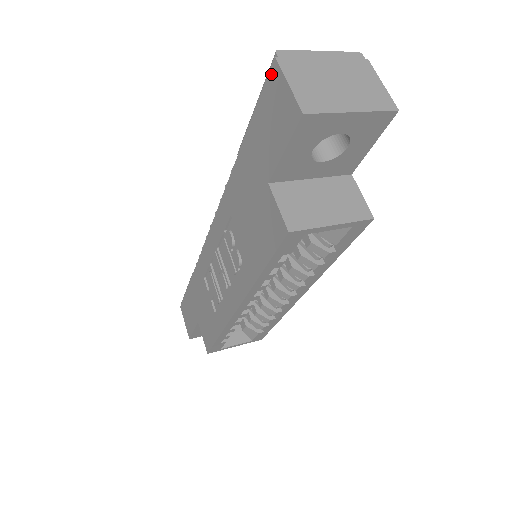
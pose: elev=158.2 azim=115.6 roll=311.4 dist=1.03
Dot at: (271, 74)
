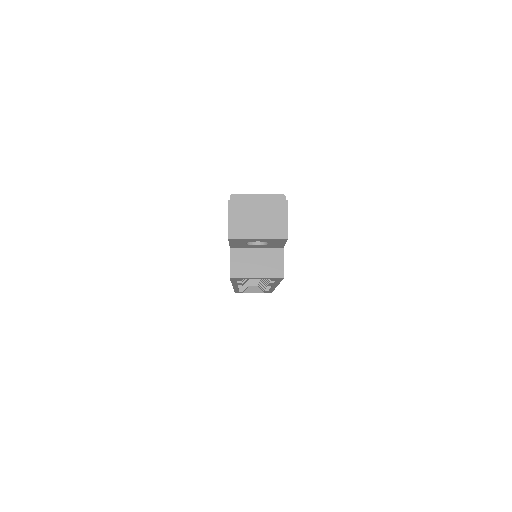
Dot at: occluded
